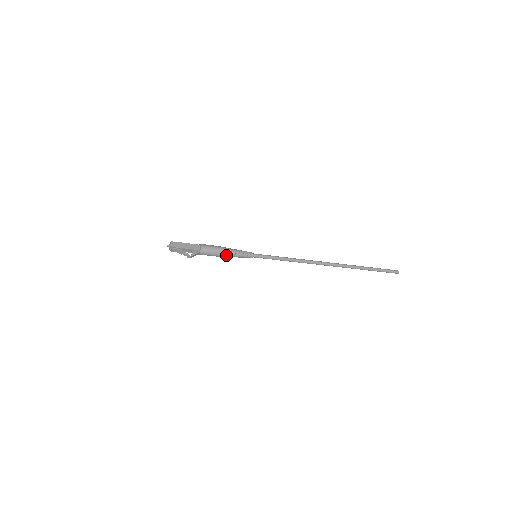
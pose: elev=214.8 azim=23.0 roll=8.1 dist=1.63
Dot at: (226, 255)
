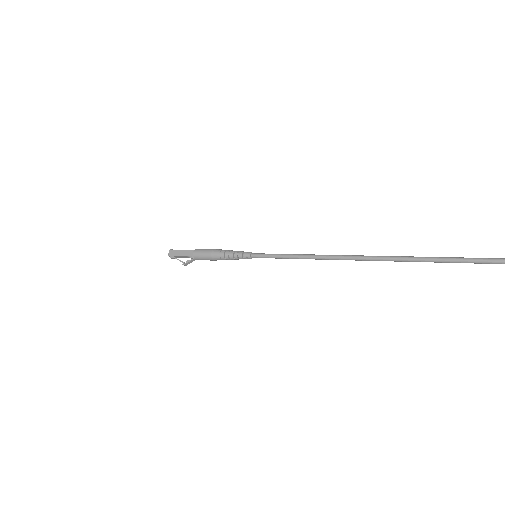
Dot at: (222, 258)
